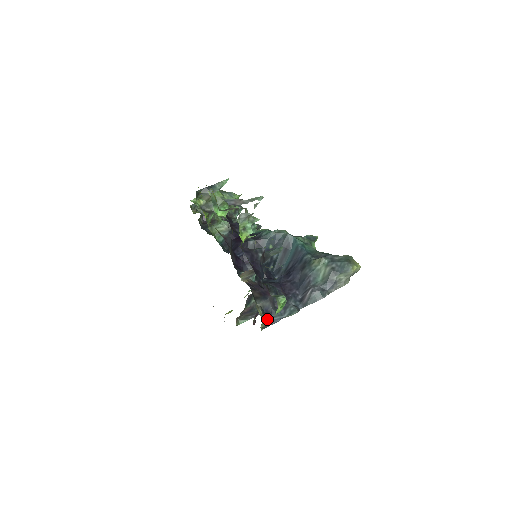
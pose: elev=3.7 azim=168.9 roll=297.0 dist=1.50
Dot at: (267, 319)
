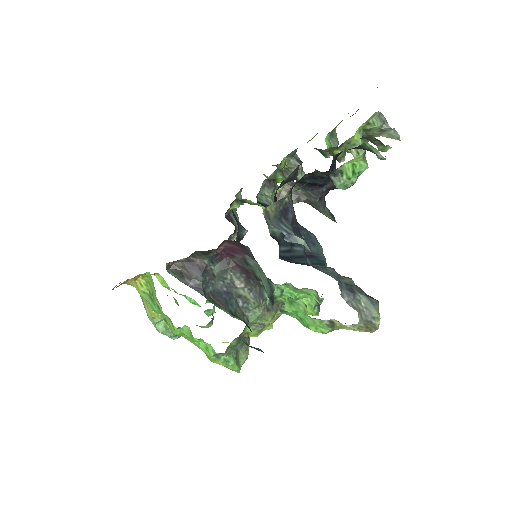
Dot at: (279, 215)
